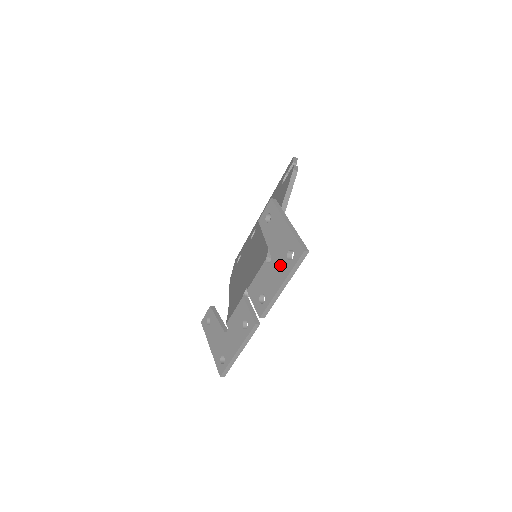
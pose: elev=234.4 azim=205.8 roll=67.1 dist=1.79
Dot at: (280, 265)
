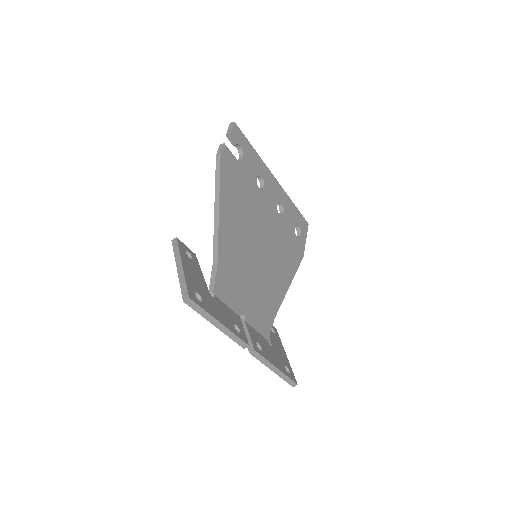
Dot at: occluded
